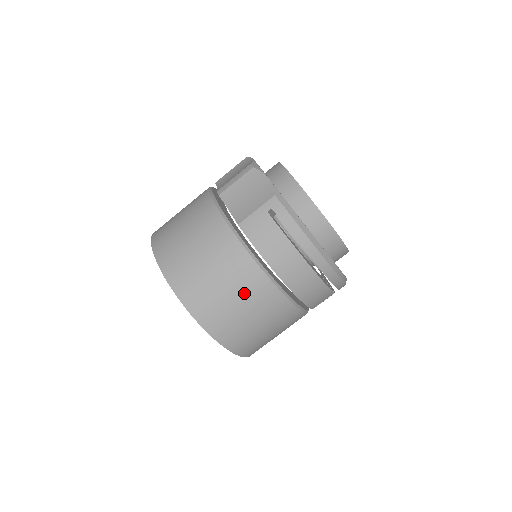
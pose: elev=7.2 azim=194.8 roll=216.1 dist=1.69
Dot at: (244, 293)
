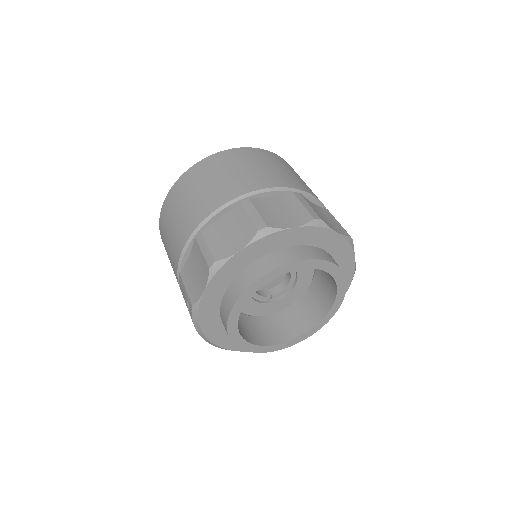
Dot at: occluded
